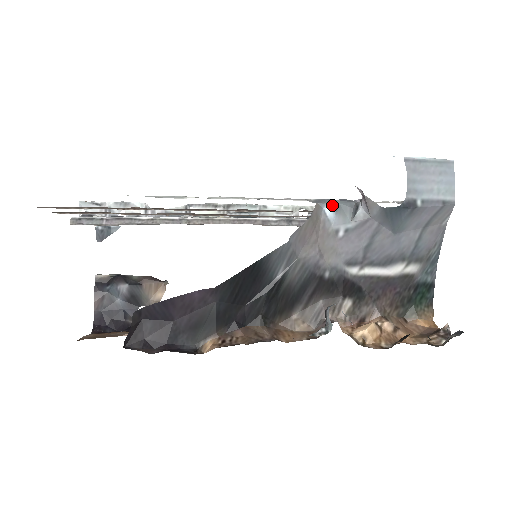
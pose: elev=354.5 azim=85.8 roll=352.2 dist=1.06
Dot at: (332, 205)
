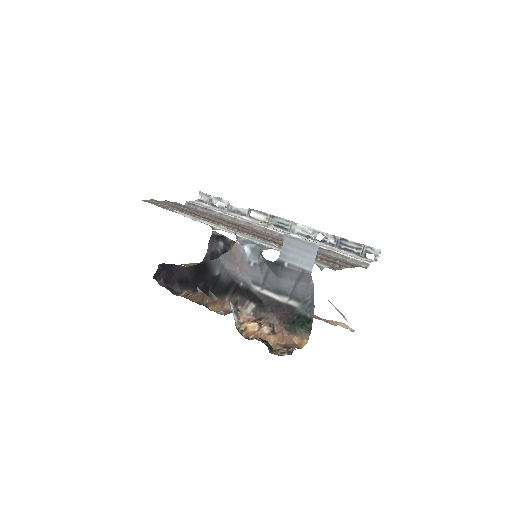
Dot at: (250, 246)
